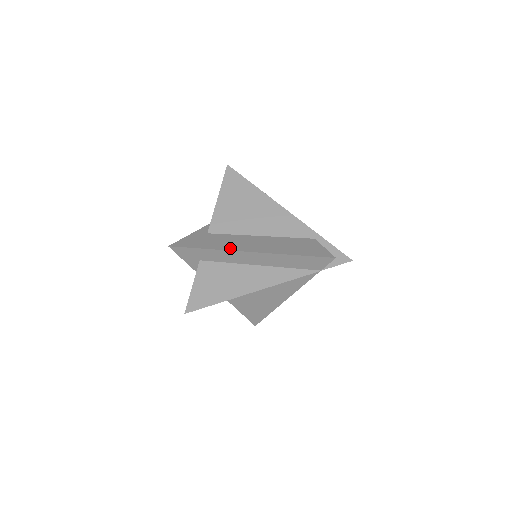
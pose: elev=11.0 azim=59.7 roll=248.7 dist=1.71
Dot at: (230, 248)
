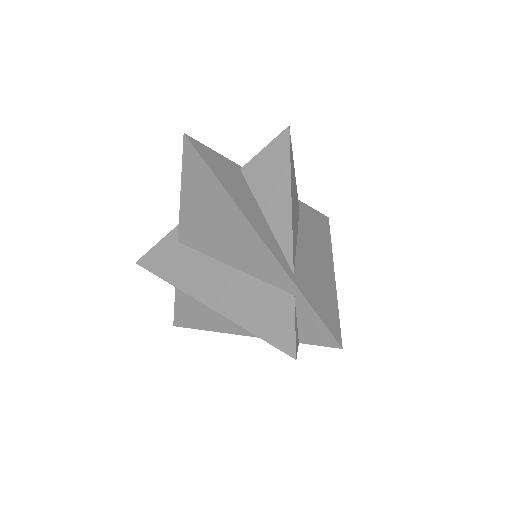
Dot at: (187, 288)
